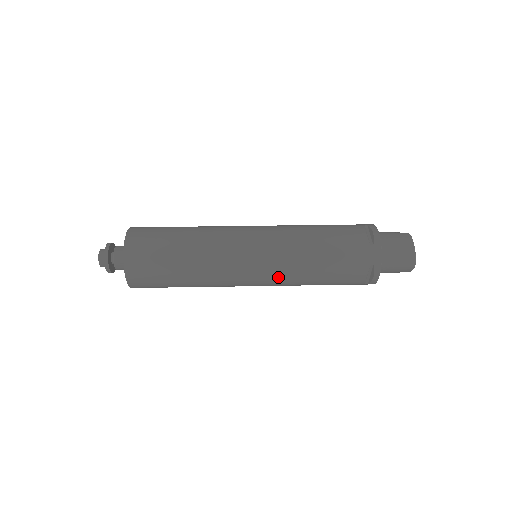
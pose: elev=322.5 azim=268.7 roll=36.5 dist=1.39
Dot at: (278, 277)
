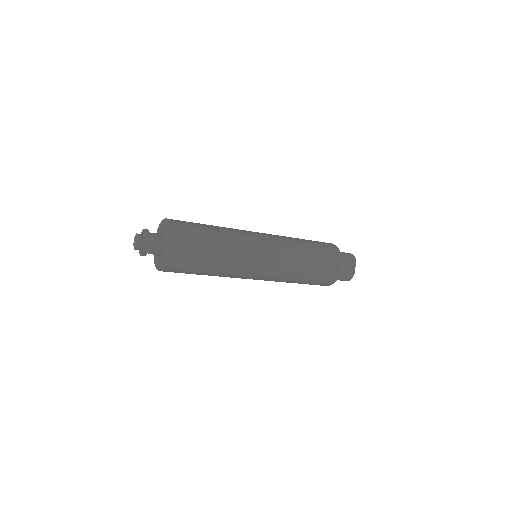
Dot at: (280, 242)
